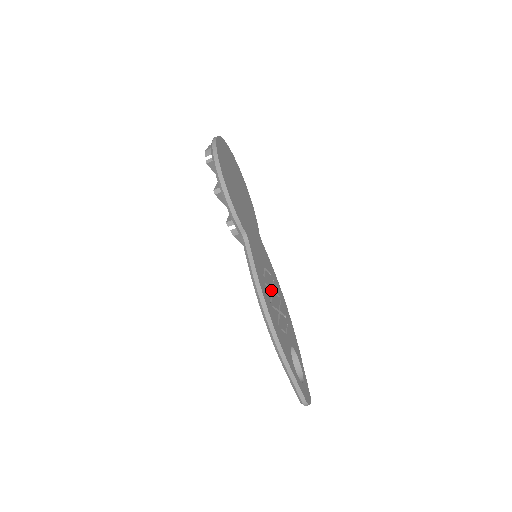
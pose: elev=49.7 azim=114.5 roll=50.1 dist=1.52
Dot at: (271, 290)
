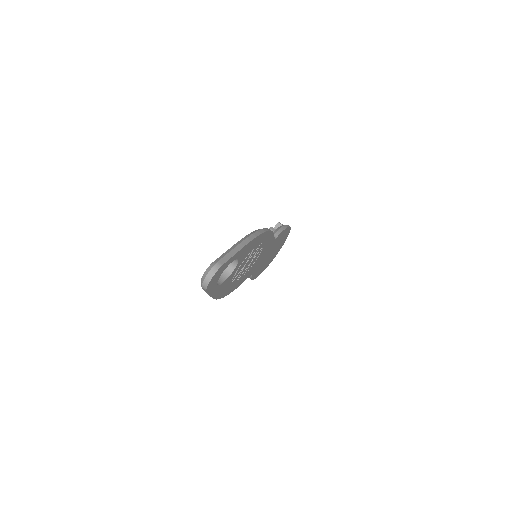
Dot at: occluded
